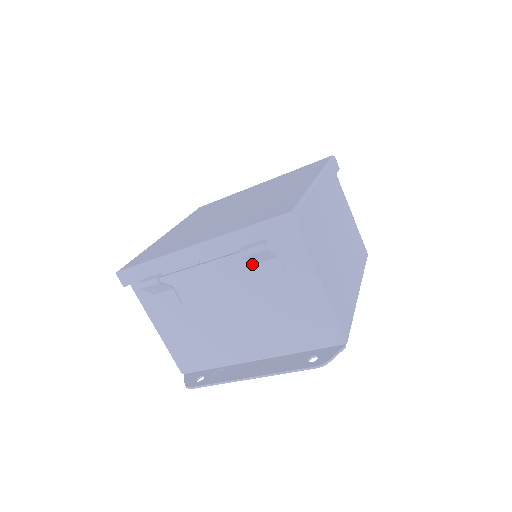
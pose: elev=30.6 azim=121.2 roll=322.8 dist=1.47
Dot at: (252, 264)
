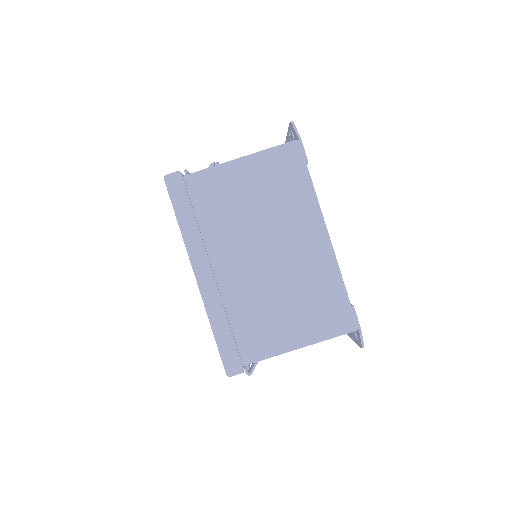
Dot at: occluded
